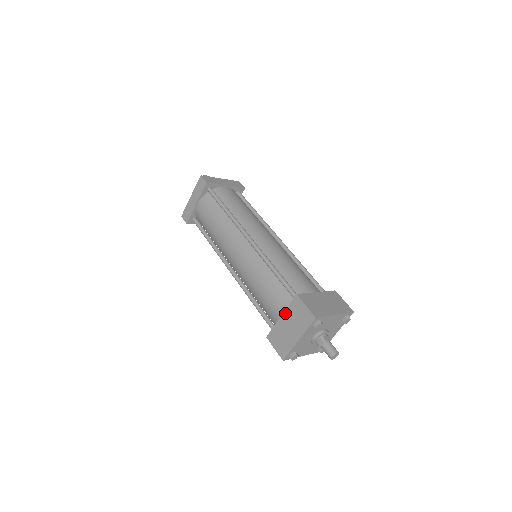
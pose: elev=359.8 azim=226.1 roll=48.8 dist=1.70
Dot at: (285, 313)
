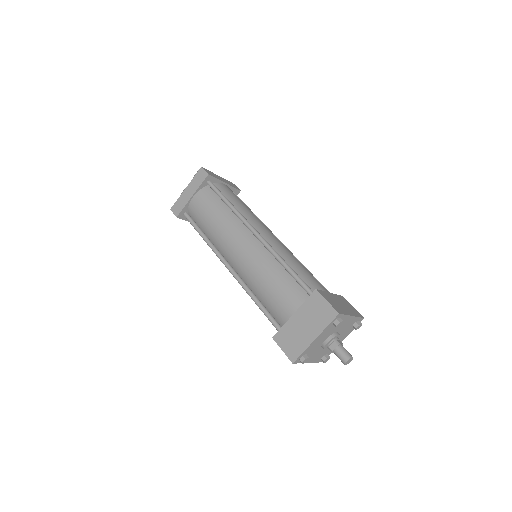
Dot at: (300, 310)
